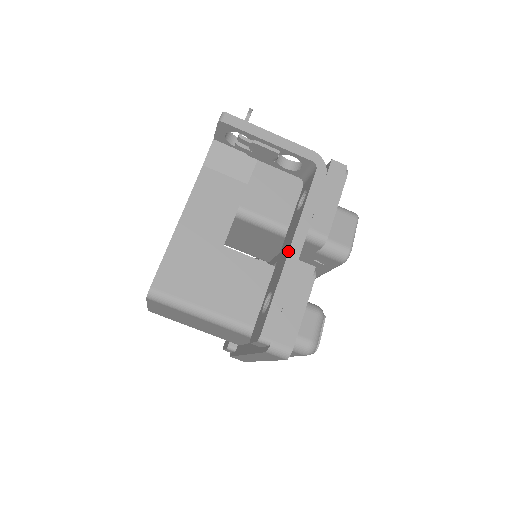
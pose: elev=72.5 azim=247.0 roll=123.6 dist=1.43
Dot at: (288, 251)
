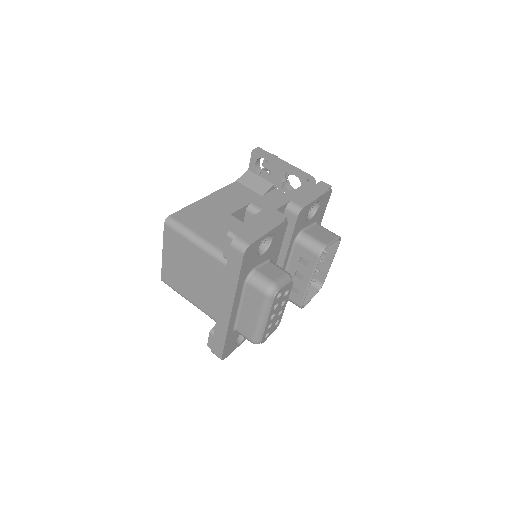
Dot at: (271, 205)
